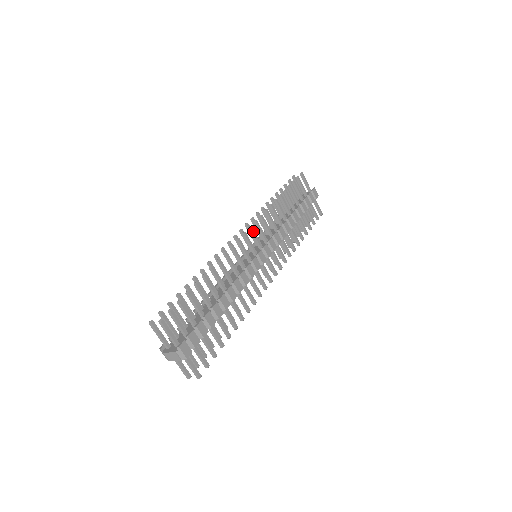
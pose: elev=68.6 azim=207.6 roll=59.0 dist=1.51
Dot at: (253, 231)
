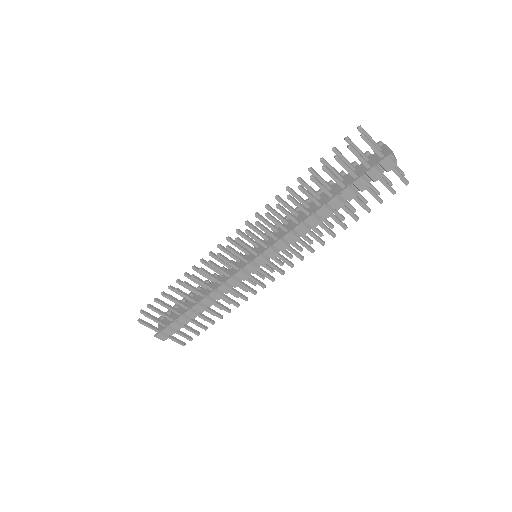
Dot at: (241, 243)
